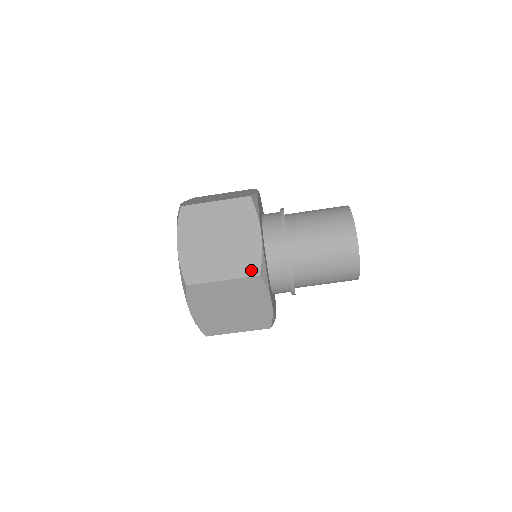
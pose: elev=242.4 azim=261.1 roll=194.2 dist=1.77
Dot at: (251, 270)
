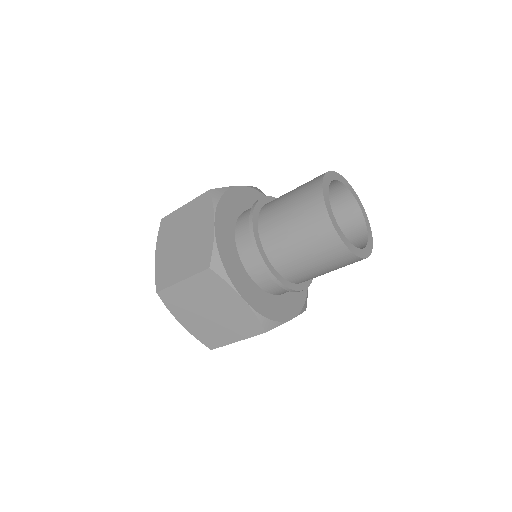
Dot at: (255, 330)
